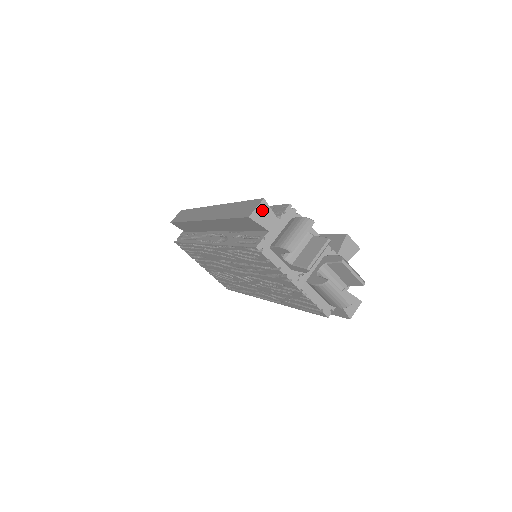
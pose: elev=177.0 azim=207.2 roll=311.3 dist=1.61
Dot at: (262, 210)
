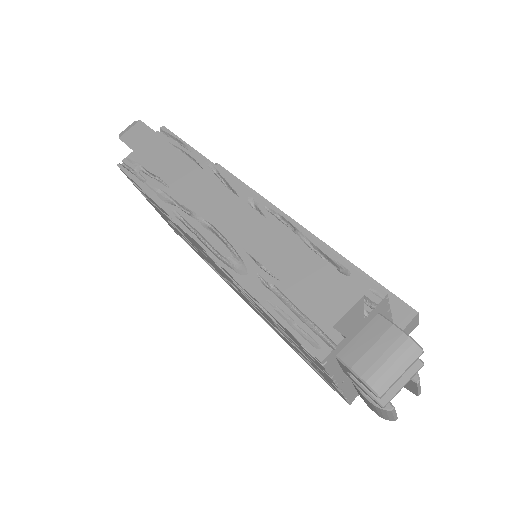
Dot at: (353, 312)
